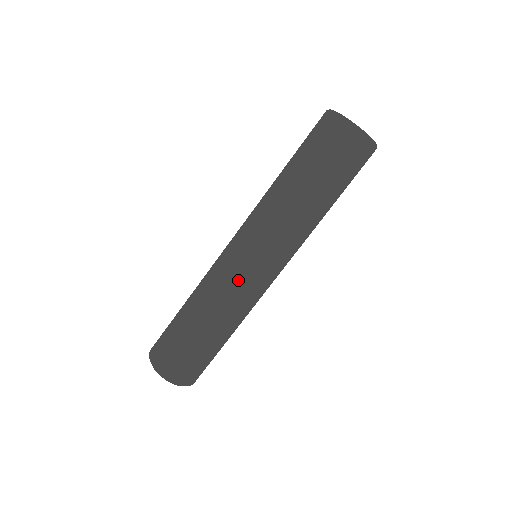
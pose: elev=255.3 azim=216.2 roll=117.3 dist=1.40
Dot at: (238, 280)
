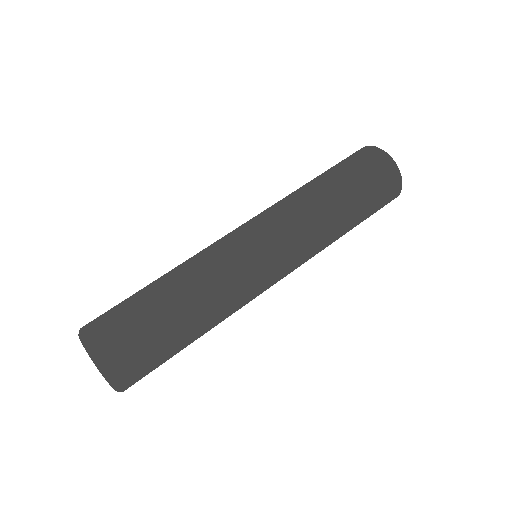
Dot at: (250, 277)
